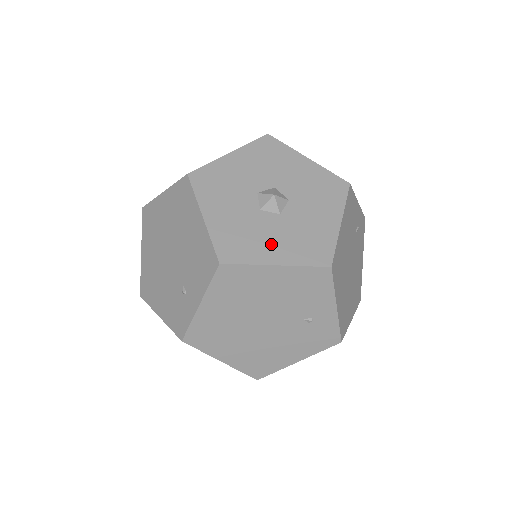
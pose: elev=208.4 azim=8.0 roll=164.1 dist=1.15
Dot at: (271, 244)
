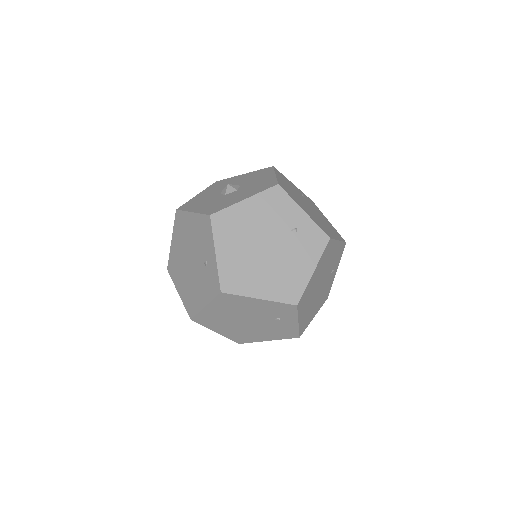
Dot at: (237, 197)
